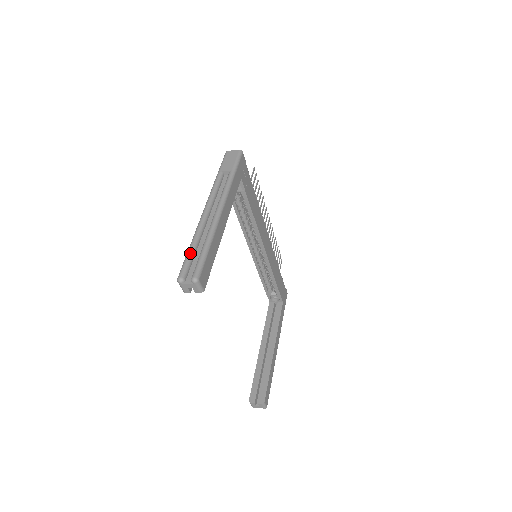
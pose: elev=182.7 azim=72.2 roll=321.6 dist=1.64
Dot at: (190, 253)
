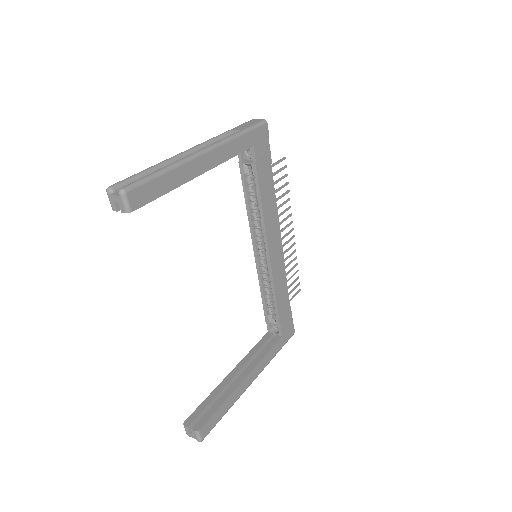
Dot at: (140, 173)
